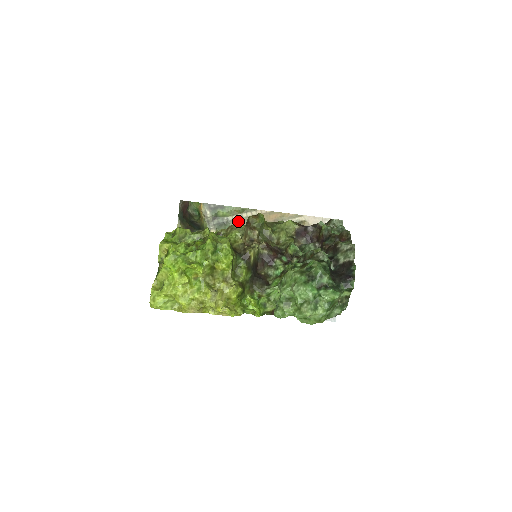
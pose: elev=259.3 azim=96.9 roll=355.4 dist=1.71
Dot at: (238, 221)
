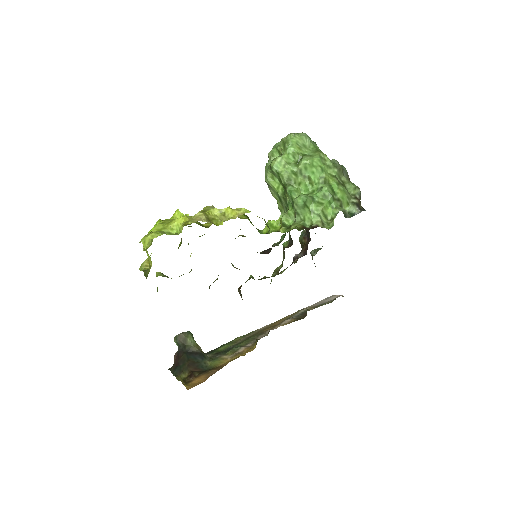
Dot at: occluded
